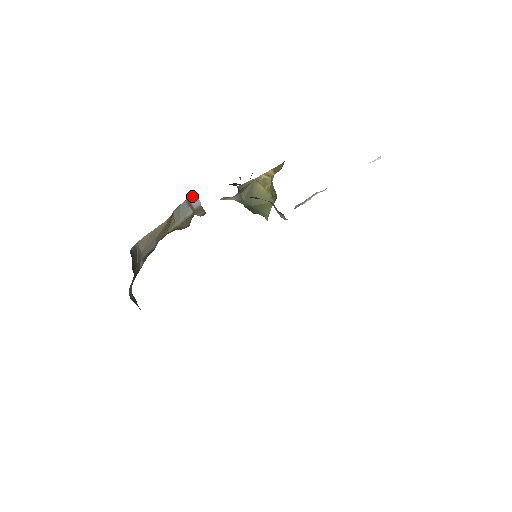
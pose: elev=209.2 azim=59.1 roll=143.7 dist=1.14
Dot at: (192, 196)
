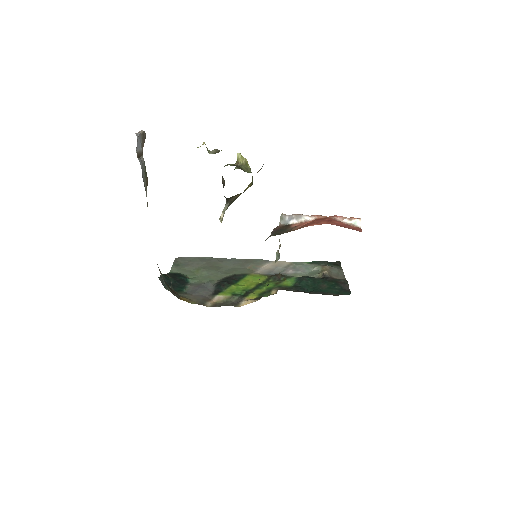
Dot at: (137, 143)
